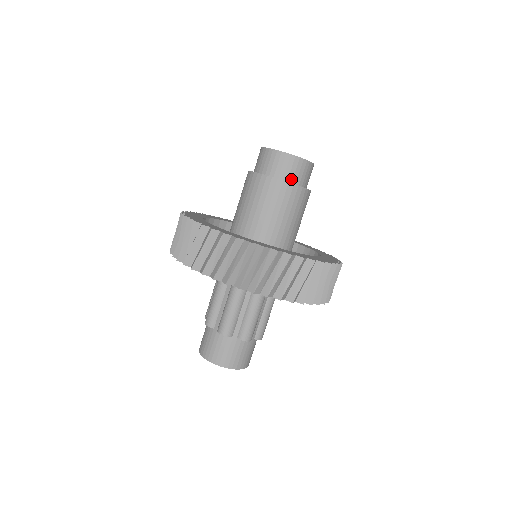
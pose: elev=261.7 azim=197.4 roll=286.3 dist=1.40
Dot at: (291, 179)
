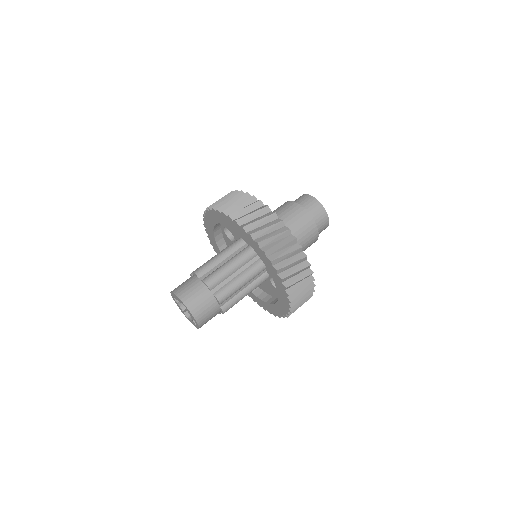
Dot at: (314, 220)
